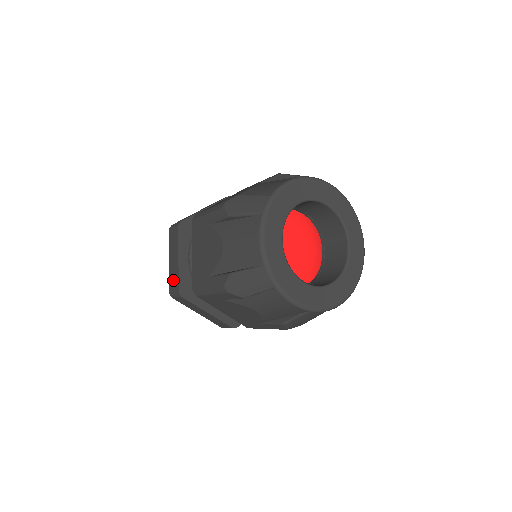
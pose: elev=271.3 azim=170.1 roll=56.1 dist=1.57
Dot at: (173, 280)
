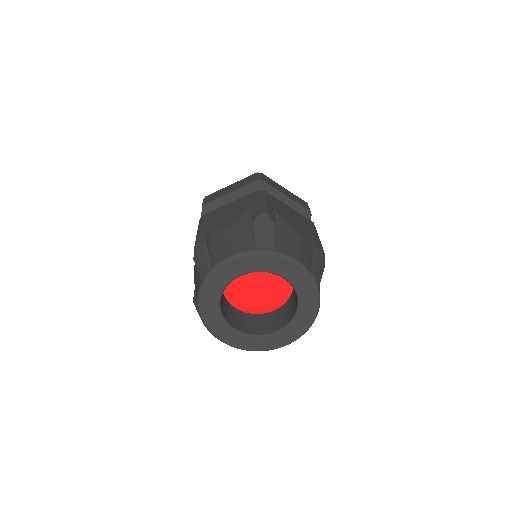
Dot at: occluded
